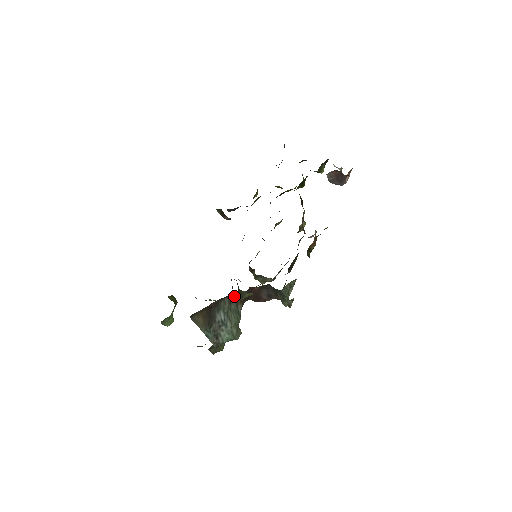
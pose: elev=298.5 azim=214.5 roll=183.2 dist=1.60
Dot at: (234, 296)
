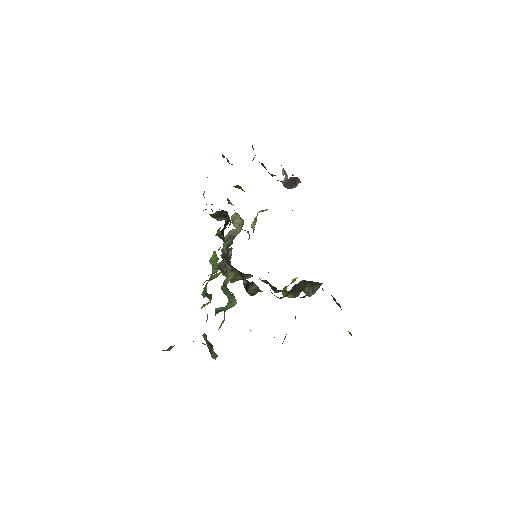
Dot at: (306, 295)
